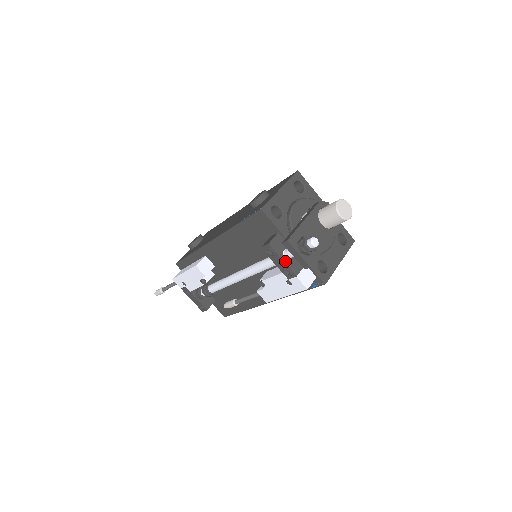
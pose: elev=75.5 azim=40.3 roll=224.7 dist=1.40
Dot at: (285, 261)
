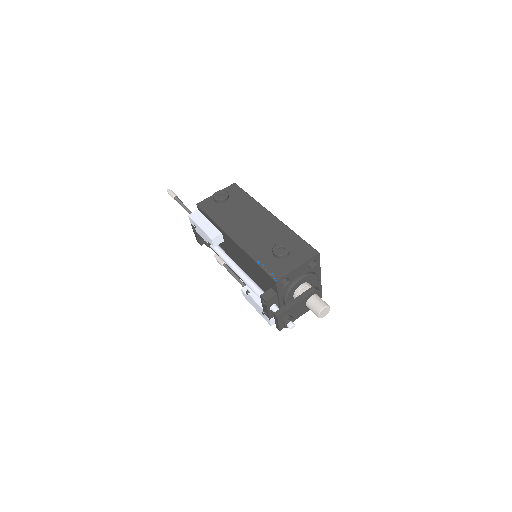
Dot at: (269, 311)
